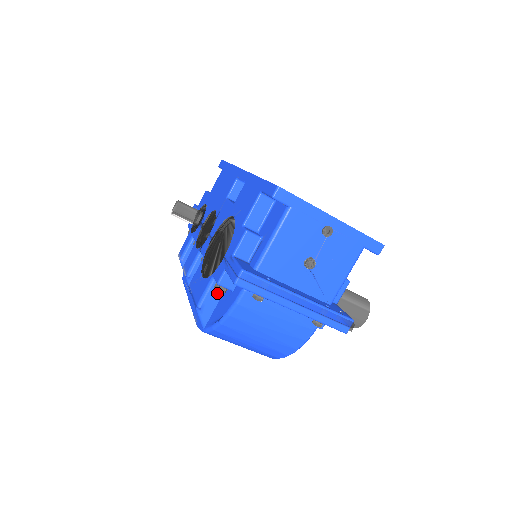
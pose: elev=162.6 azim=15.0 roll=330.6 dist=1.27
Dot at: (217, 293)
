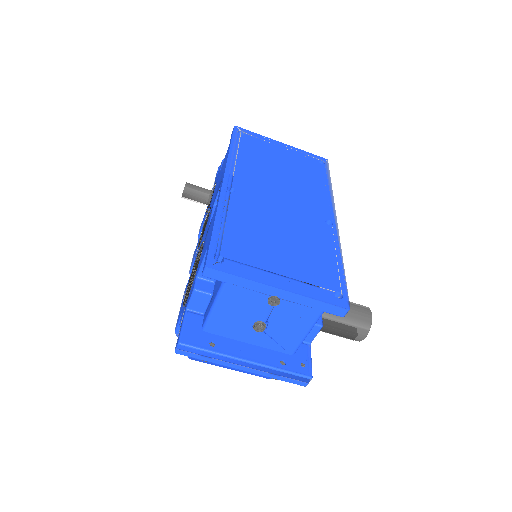
Dot at: occluded
